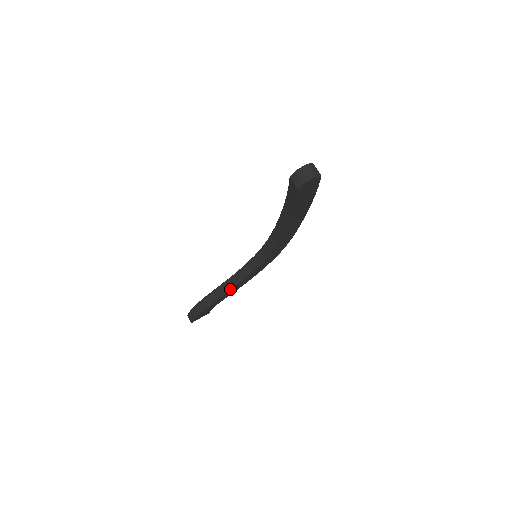
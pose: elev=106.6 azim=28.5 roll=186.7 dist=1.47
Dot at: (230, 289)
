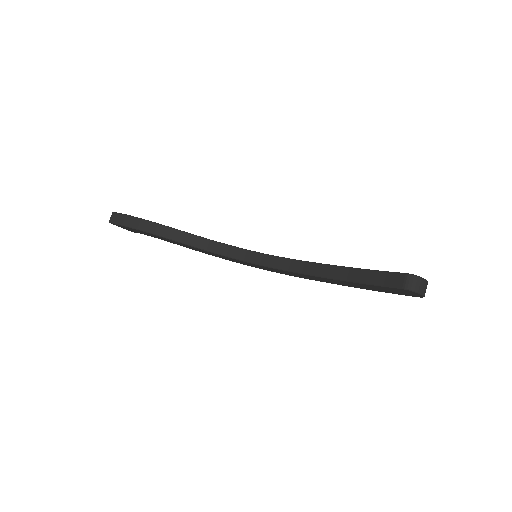
Dot at: (190, 245)
